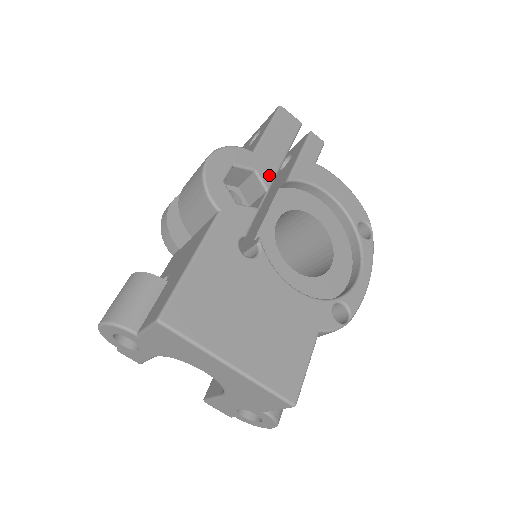
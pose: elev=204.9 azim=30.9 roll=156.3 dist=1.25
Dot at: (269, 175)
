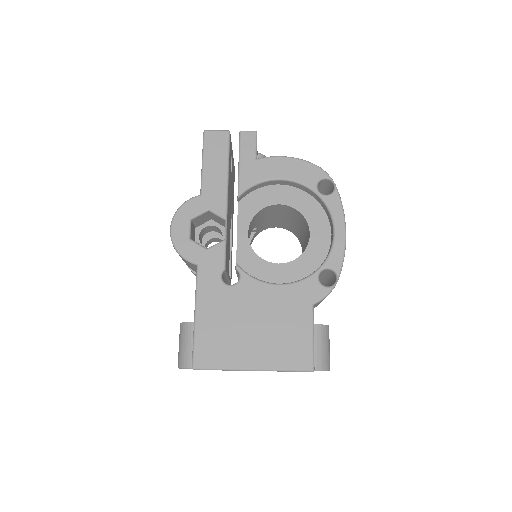
Dot at: (221, 205)
